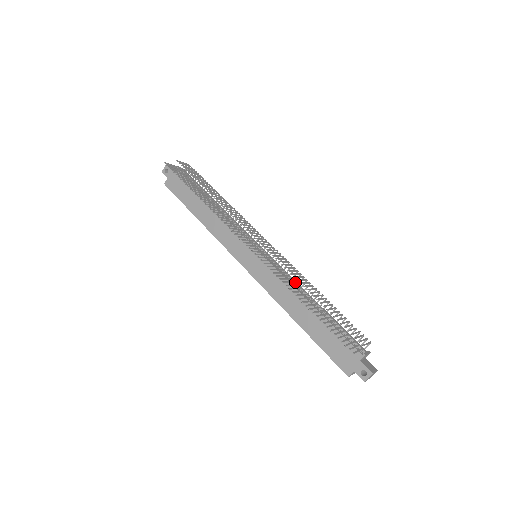
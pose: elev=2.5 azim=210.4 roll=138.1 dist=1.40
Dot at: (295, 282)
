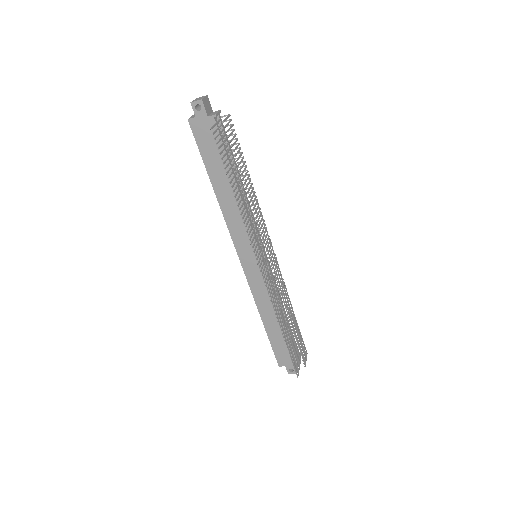
Dot at: (280, 299)
